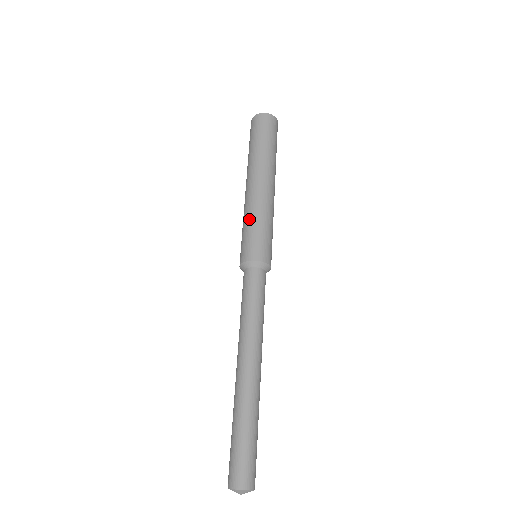
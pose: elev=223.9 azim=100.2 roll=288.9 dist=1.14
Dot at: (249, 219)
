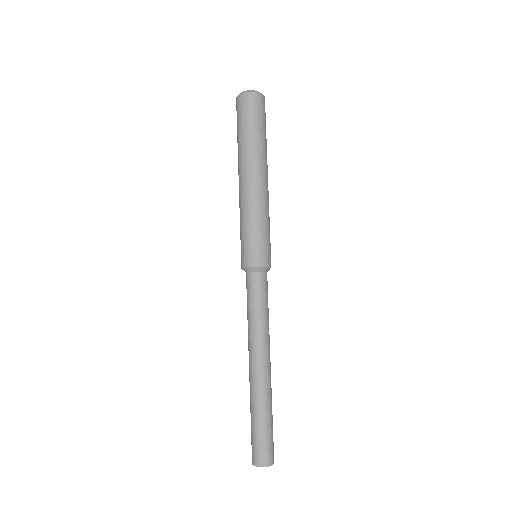
Dot at: (250, 221)
